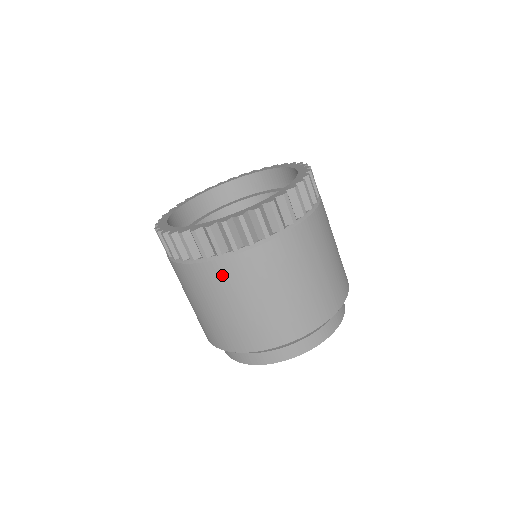
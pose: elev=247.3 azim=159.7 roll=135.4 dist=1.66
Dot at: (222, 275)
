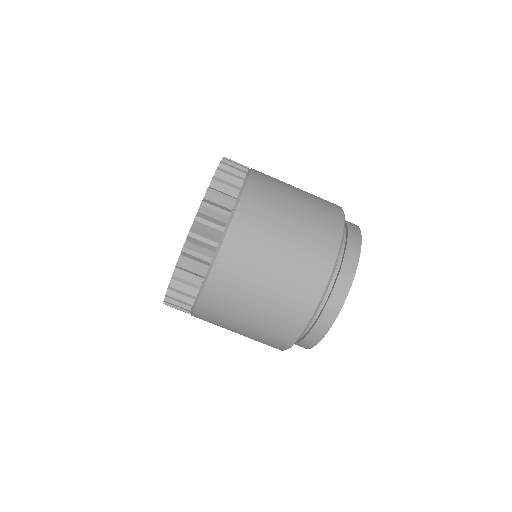
Dot at: (253, 214)
